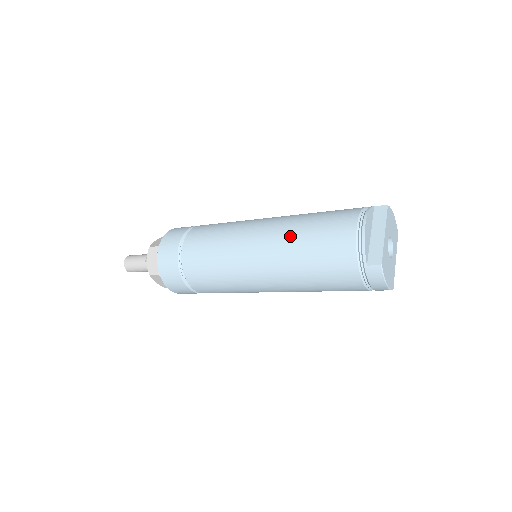
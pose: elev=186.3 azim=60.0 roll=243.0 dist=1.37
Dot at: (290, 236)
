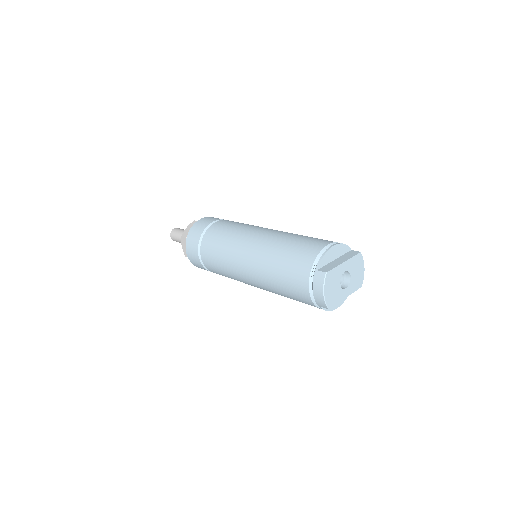
Dot at: (282, 237)
